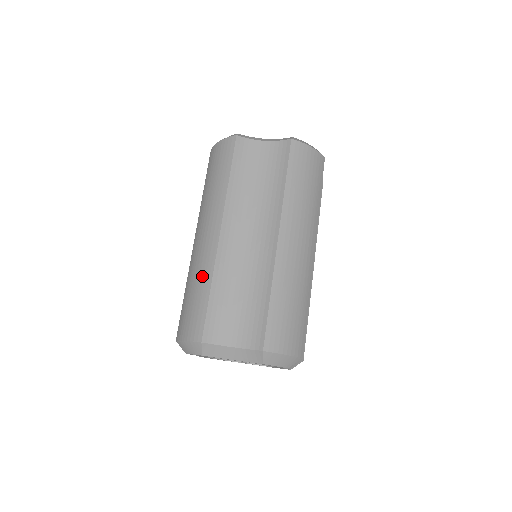
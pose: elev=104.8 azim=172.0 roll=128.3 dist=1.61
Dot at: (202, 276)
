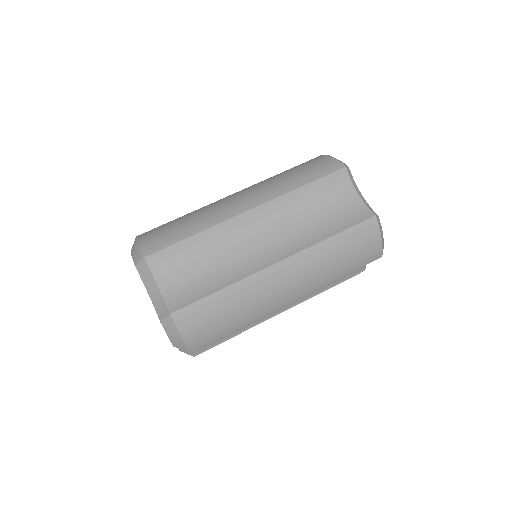
Dot at: (202, 220)
